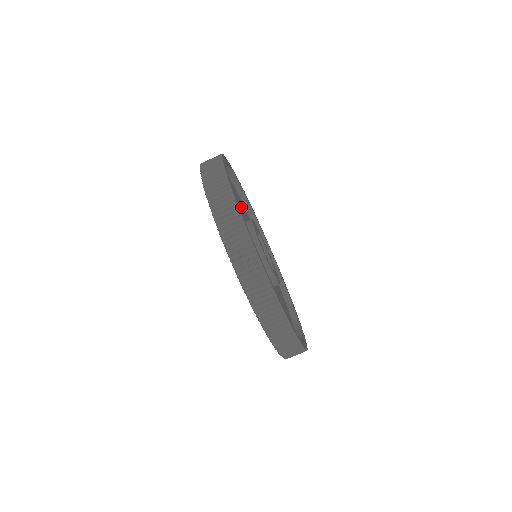
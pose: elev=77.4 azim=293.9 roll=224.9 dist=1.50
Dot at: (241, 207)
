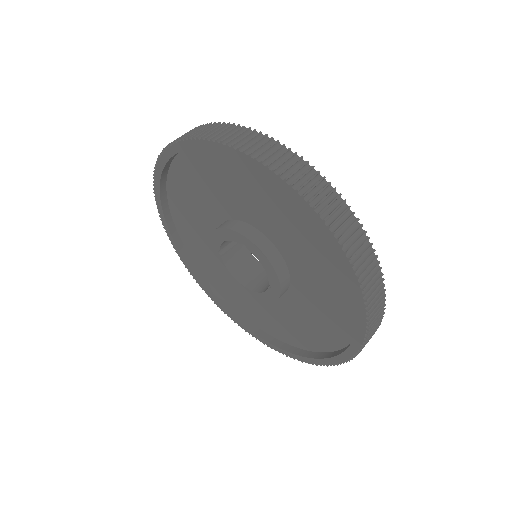
Dot at: occluded
